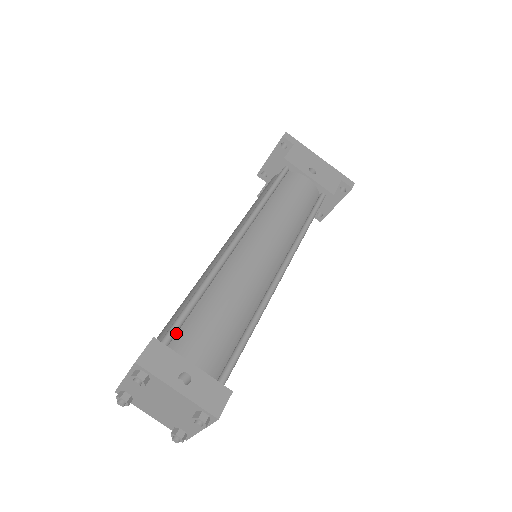
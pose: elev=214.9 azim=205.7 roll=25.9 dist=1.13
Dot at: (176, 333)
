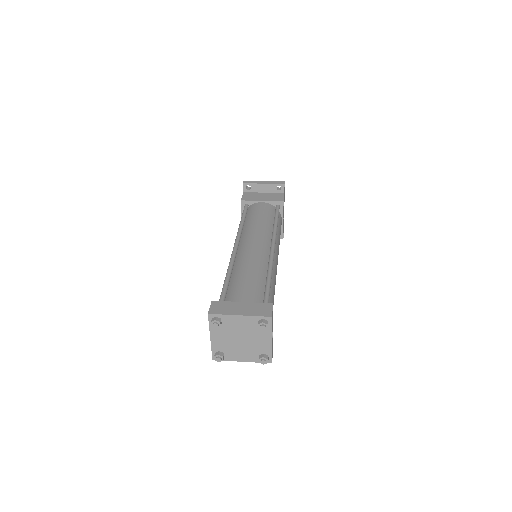
Dot at: occluded
